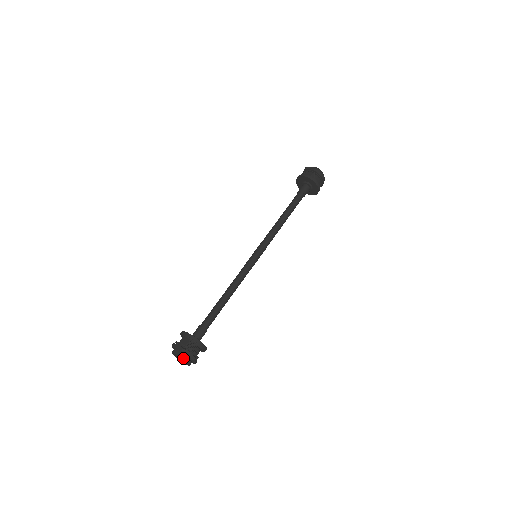
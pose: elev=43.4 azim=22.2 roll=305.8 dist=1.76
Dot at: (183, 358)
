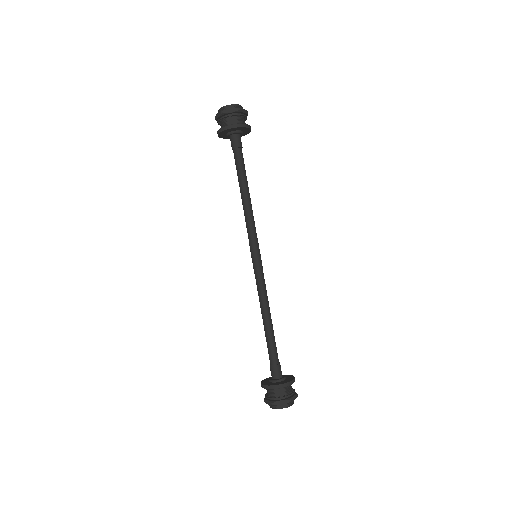
Dot at: occluded
